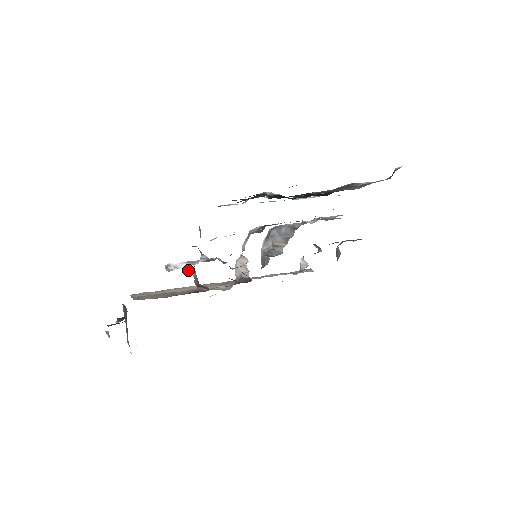
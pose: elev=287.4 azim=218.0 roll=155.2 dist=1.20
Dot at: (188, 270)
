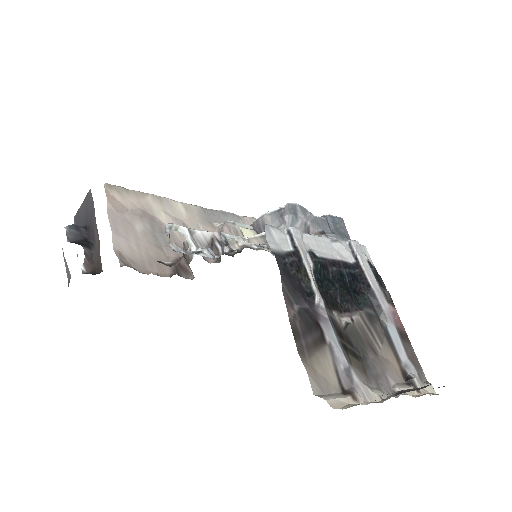
Dot at: (186, 238)
